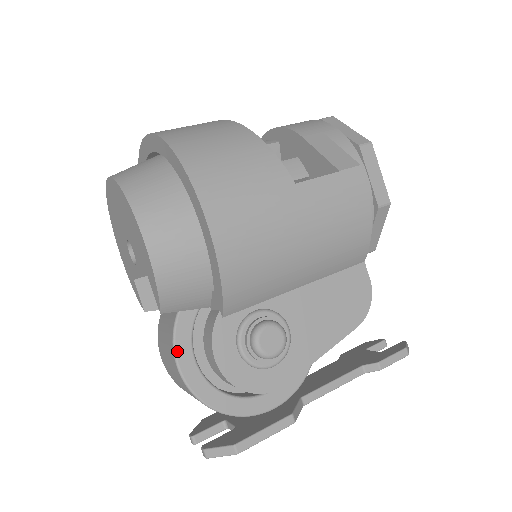
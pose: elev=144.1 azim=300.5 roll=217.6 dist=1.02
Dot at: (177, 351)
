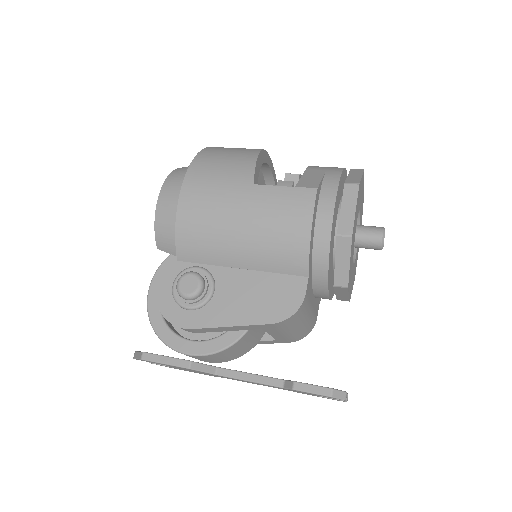
Dot at: (154, 277)
